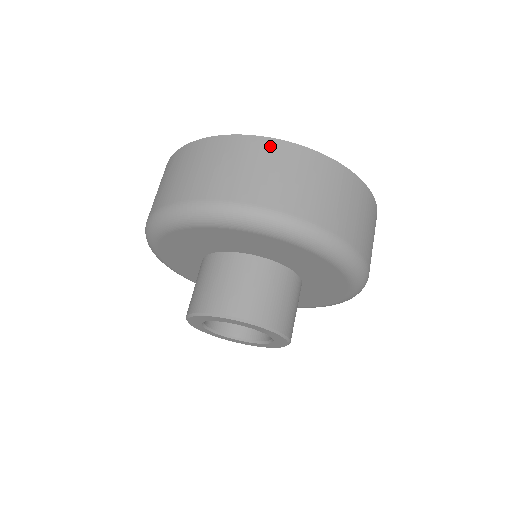
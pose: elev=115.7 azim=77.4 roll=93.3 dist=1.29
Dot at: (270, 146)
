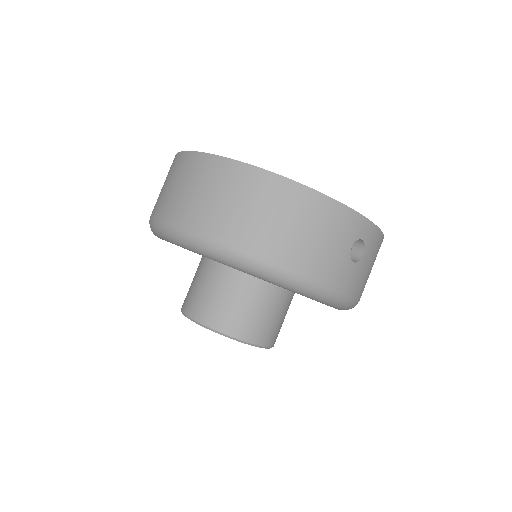
Dot at: (194, 161)
